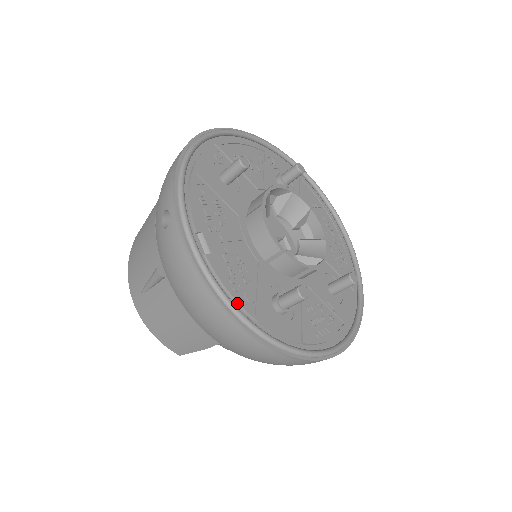
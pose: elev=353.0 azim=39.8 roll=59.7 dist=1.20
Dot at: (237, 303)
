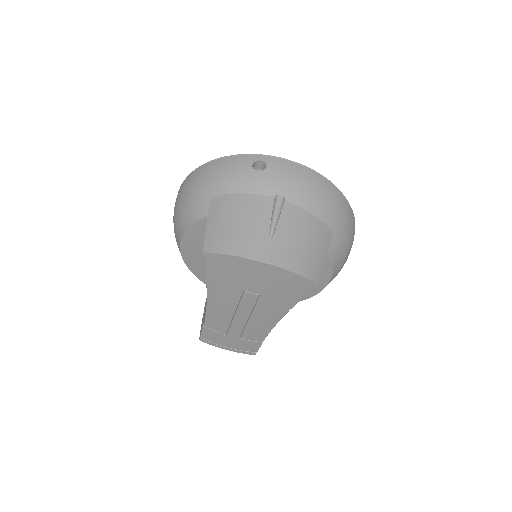
Dot at: occluded
